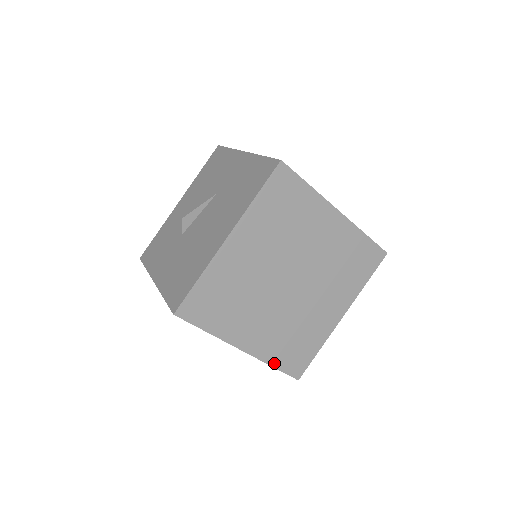
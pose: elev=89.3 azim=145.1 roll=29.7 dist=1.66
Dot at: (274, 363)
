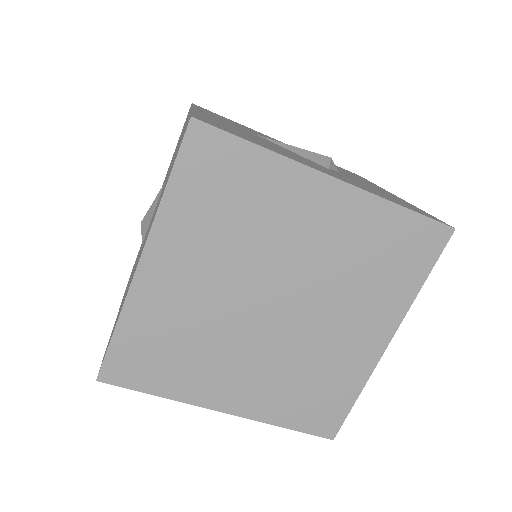
Dot at: (283, 422)
